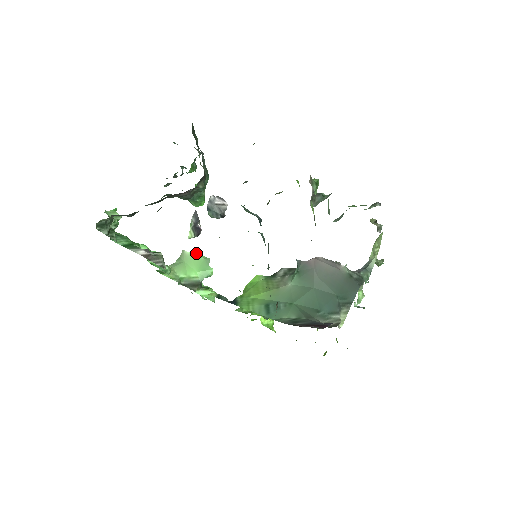
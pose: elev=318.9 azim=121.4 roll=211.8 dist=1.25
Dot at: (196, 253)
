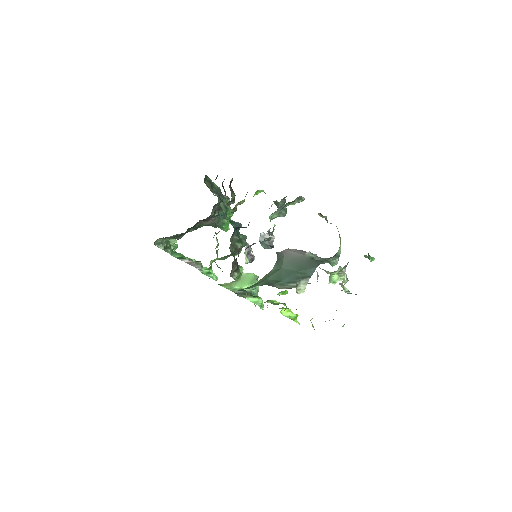
Dot at: (250, 273)
